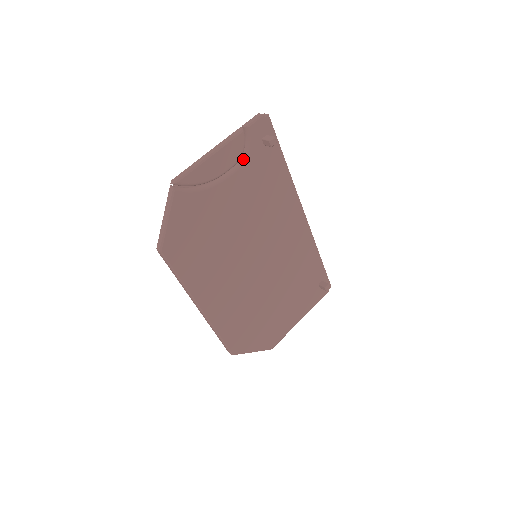
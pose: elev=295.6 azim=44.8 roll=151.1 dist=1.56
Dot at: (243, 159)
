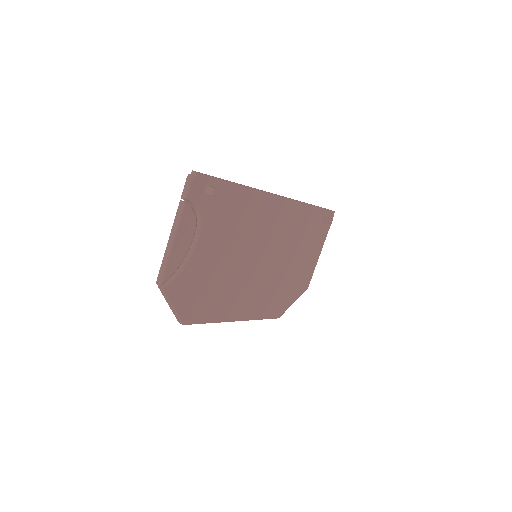
Dot at: (199, 219)
